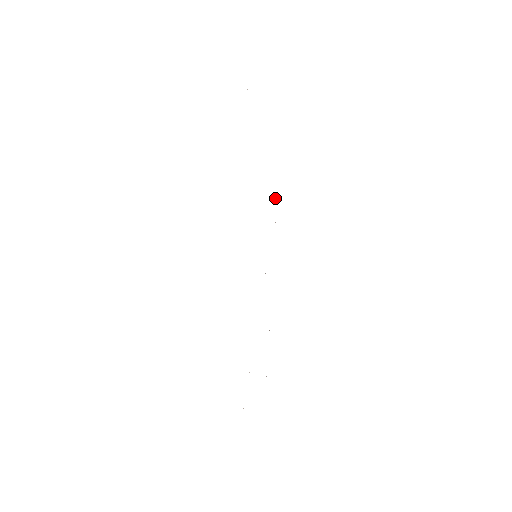
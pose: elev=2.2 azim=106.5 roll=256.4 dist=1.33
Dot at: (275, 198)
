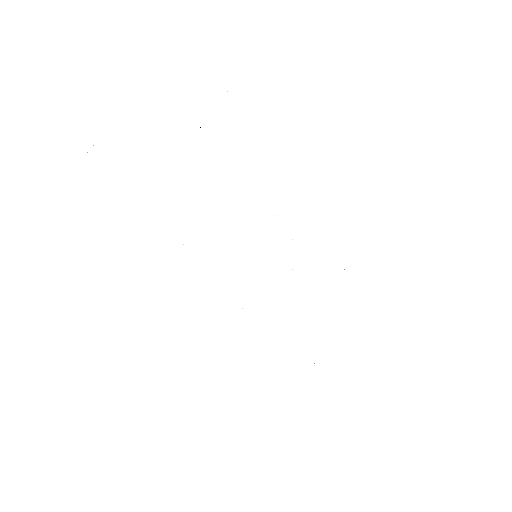
Dot at: occluded
